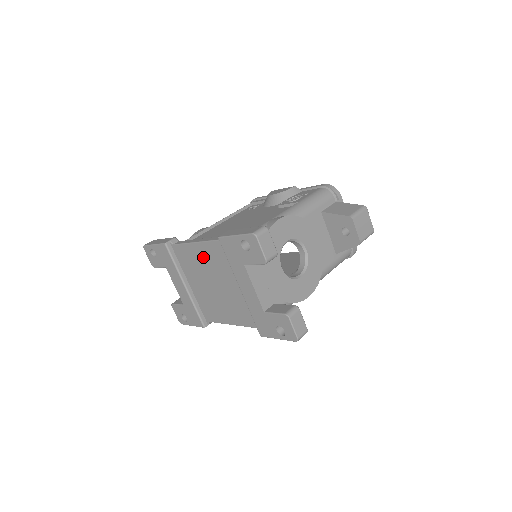
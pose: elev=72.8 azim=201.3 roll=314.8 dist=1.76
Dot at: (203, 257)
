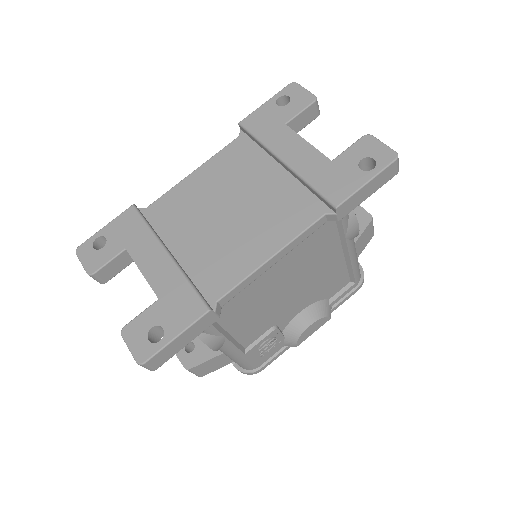
Dot at: (207, 181)
